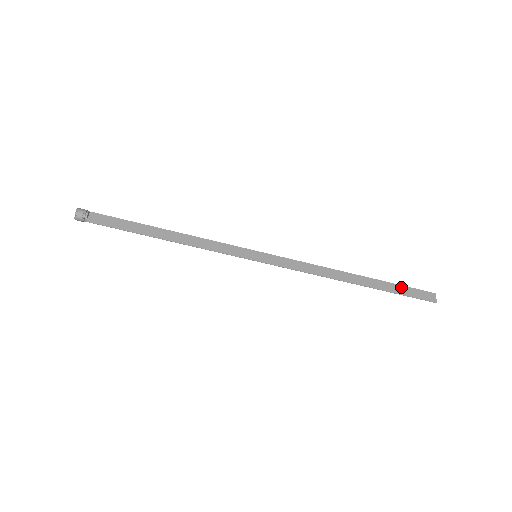
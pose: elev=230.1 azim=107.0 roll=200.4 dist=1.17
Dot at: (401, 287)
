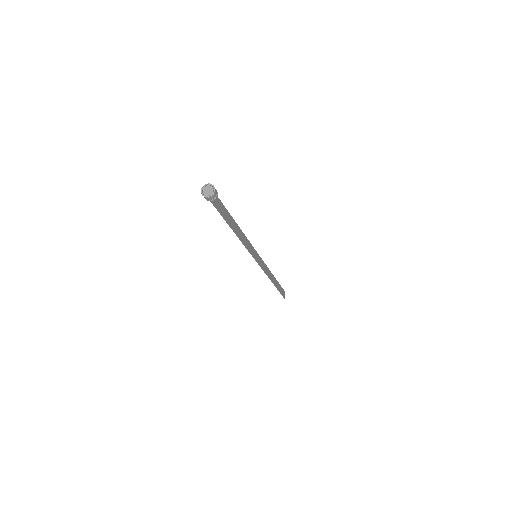
Dot at: occluded
